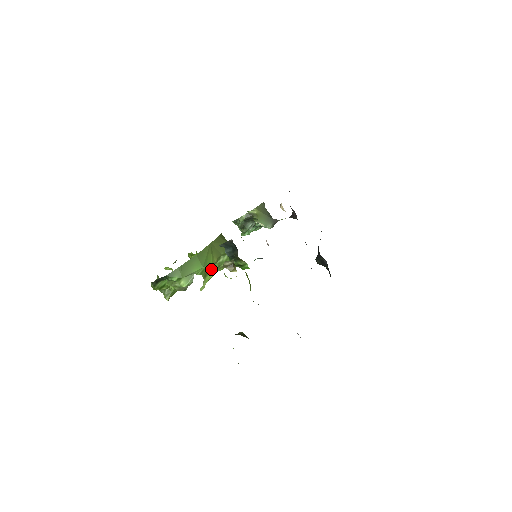
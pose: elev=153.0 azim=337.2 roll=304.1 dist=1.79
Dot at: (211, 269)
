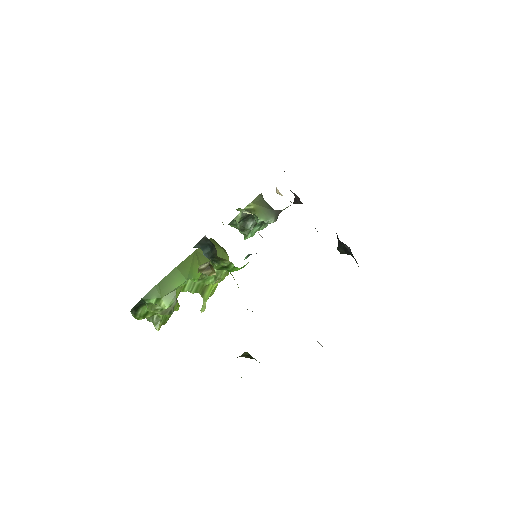
Dot at: (207, 283)
